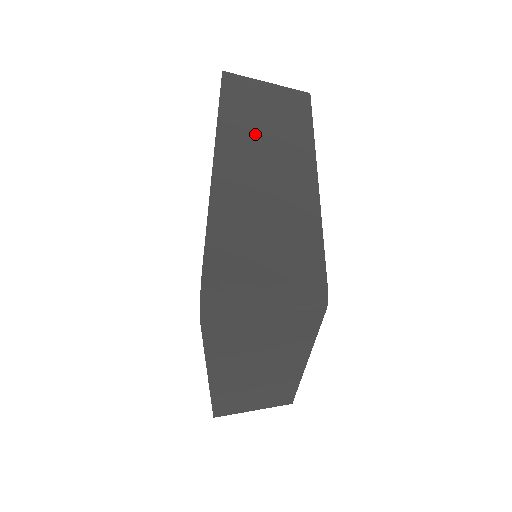
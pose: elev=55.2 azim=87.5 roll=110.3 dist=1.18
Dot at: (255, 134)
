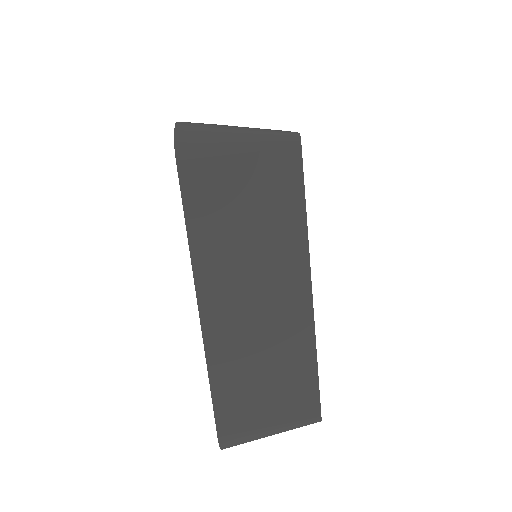
Dot at: occluded
